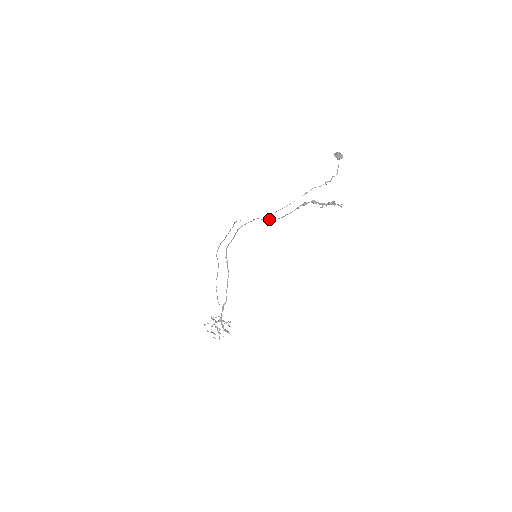
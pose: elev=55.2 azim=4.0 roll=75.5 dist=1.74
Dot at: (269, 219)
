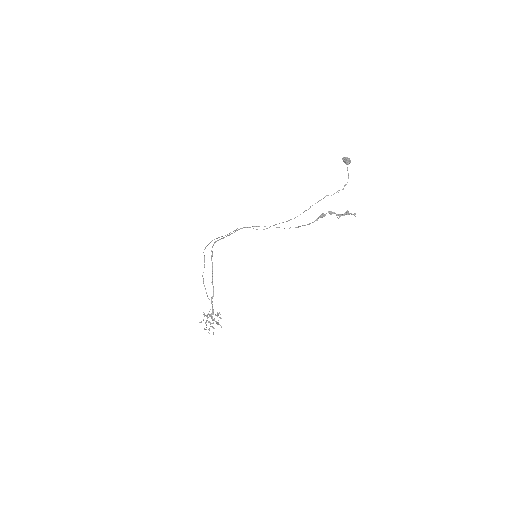
Dot at: occluded
